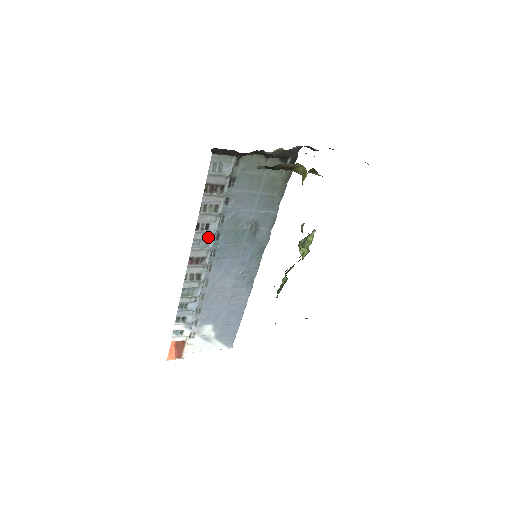
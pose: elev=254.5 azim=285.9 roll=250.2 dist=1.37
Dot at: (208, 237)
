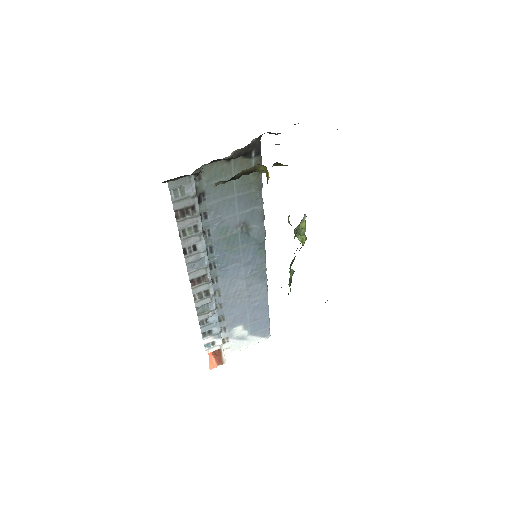
Dot at: (200, 256)
